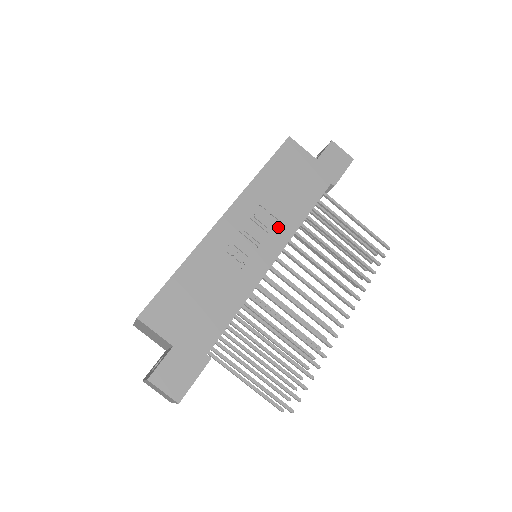
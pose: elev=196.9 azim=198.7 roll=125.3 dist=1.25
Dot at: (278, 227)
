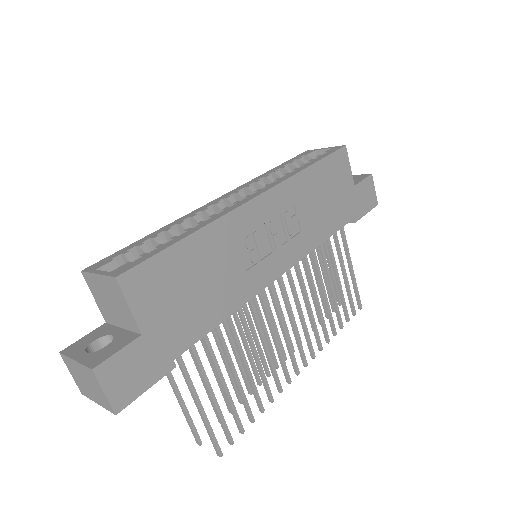
Dot at: (298, 239)
